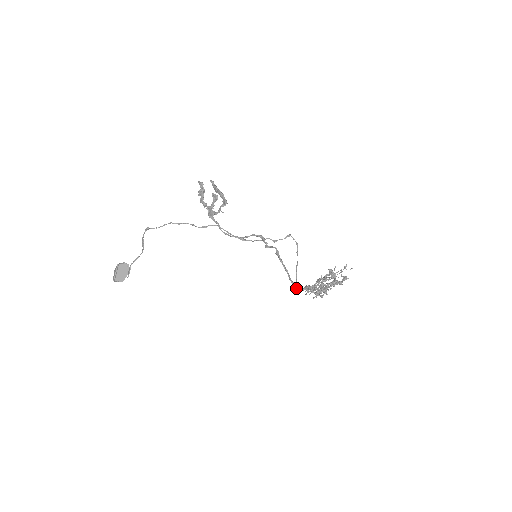
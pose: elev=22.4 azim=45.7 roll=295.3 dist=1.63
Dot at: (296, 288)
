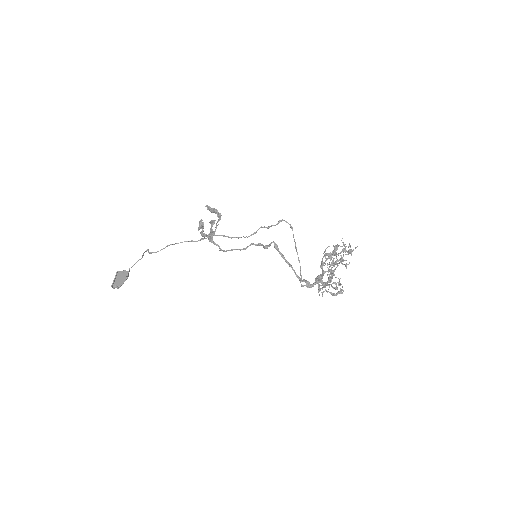
Dot at: (306, 285)
